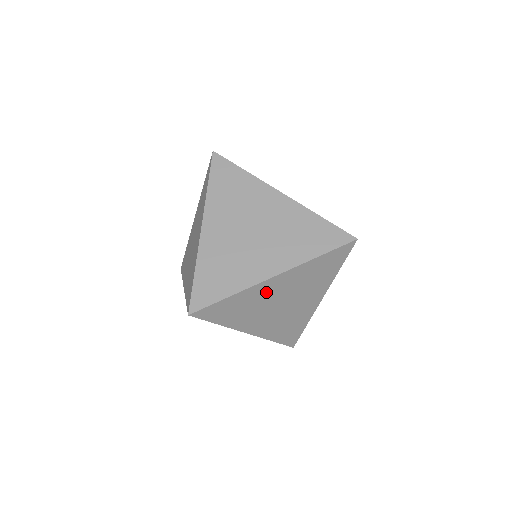
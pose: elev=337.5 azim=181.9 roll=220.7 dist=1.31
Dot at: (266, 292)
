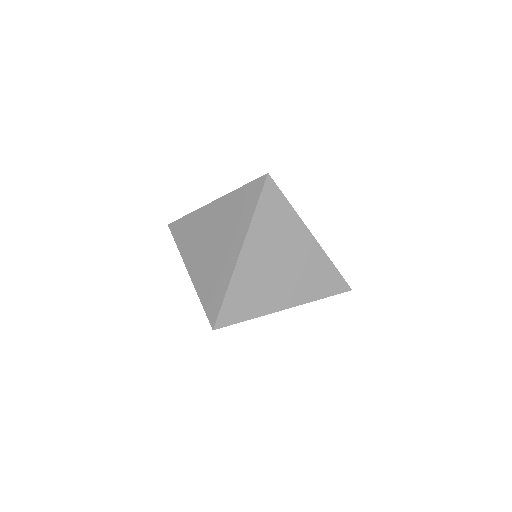
Dot at: (295, 238)
